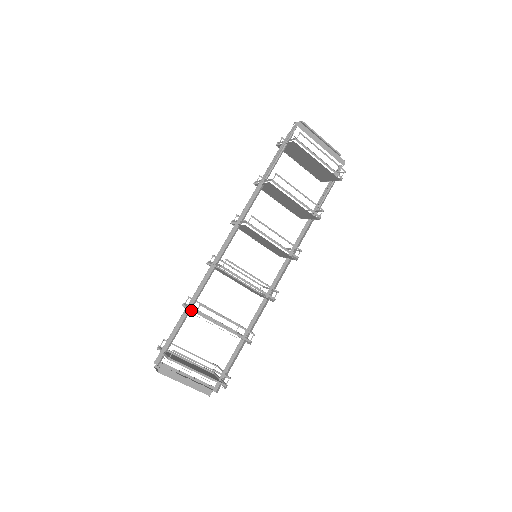
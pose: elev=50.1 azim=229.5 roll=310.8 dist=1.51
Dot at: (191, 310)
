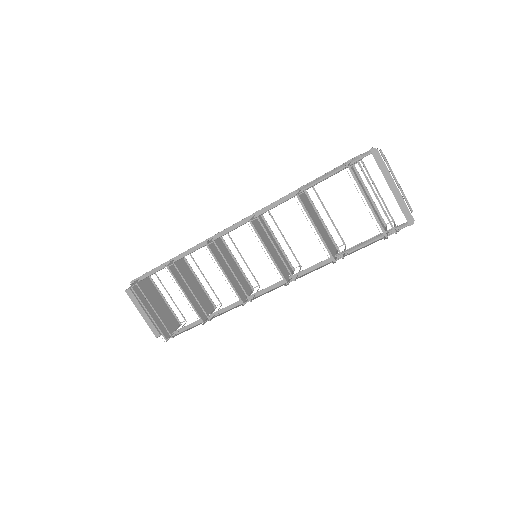
Dot at: (186, 263)
